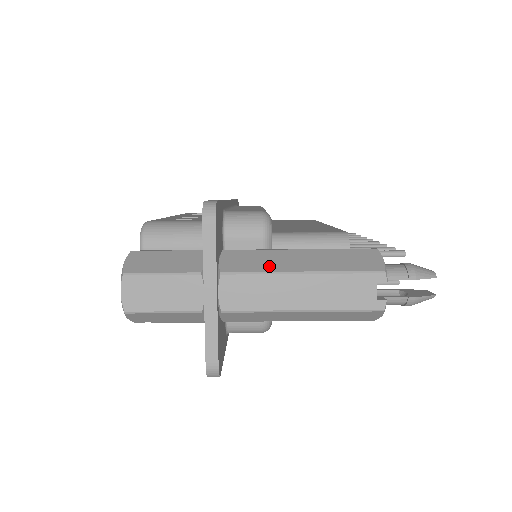
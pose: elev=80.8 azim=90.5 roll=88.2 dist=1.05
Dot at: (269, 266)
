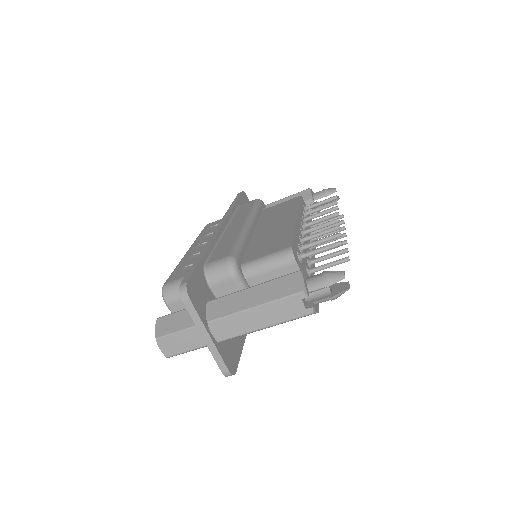
Dot at: (234, 308)
